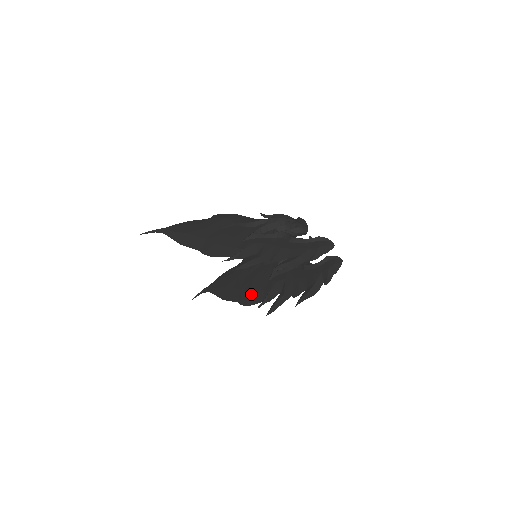
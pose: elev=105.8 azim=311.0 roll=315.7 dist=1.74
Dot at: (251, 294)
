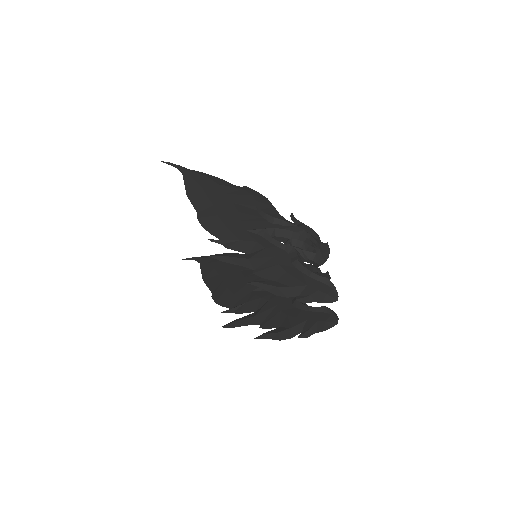
Dot at: (228, 293)
